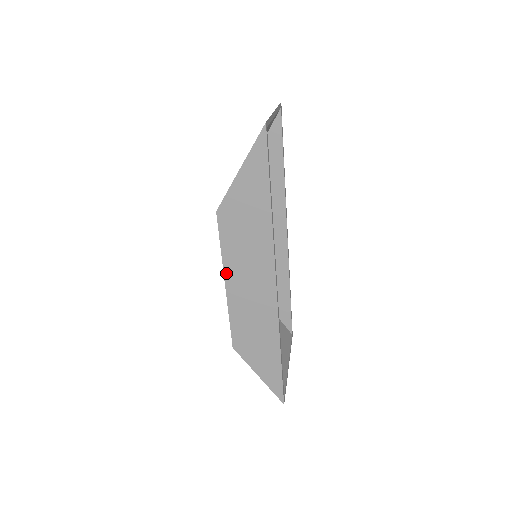
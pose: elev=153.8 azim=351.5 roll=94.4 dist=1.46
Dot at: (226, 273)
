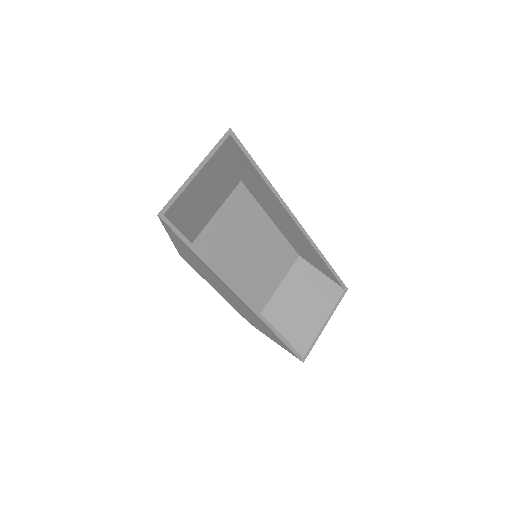
Dot at: (213, 287)
